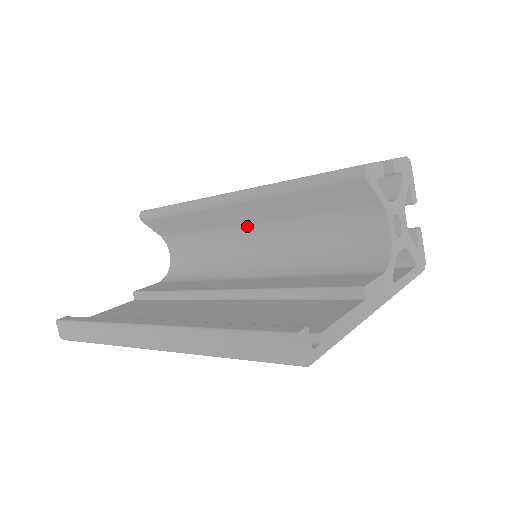
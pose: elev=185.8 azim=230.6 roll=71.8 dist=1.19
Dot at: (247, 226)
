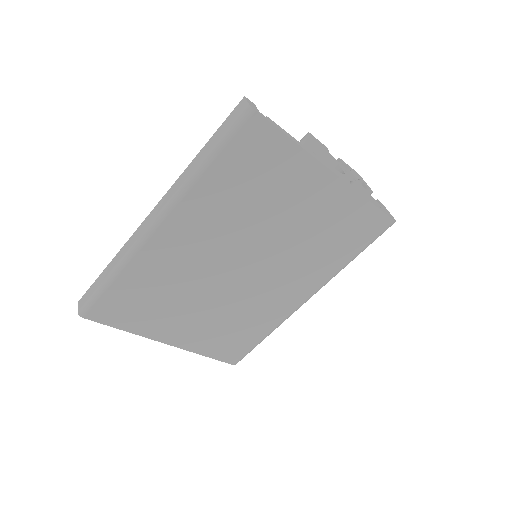
Dot at: occluded
